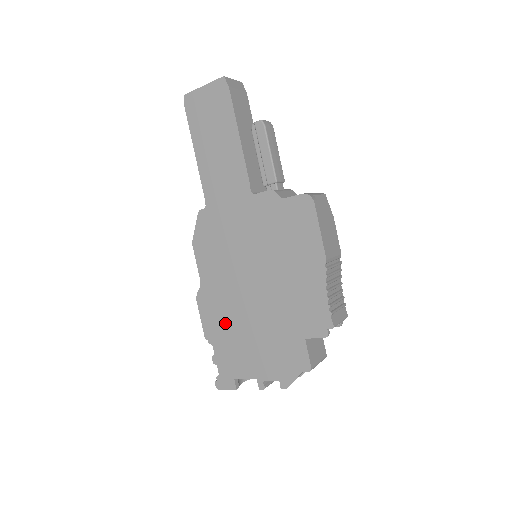
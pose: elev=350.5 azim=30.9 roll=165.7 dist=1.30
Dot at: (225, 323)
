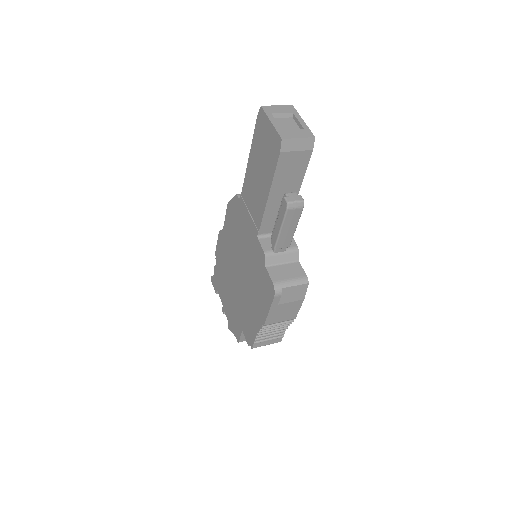
Dot at: (223, 264)
